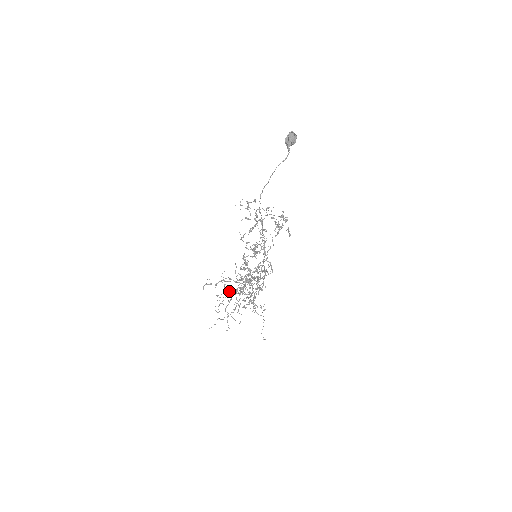
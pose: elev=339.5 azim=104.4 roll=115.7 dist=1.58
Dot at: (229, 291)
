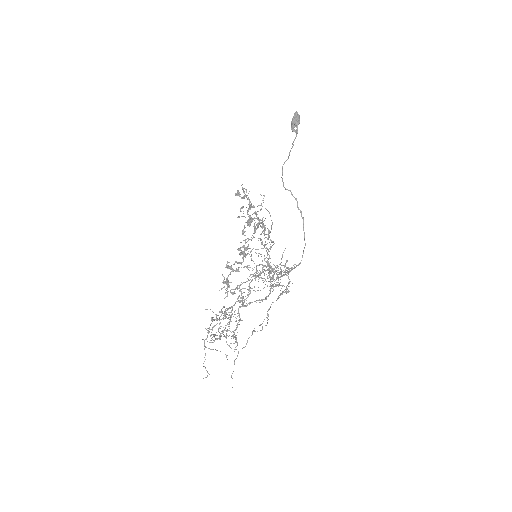
Dot at: (221, 311)
